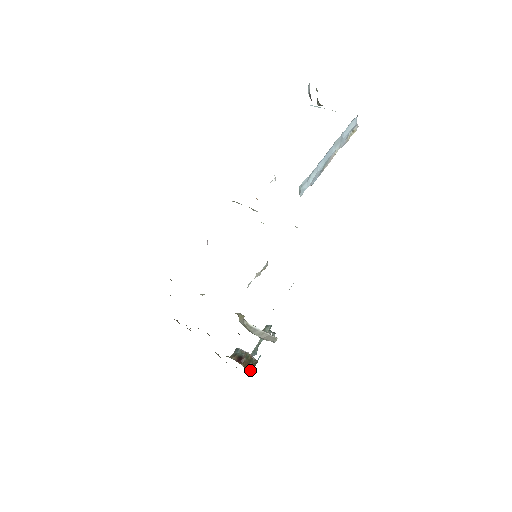
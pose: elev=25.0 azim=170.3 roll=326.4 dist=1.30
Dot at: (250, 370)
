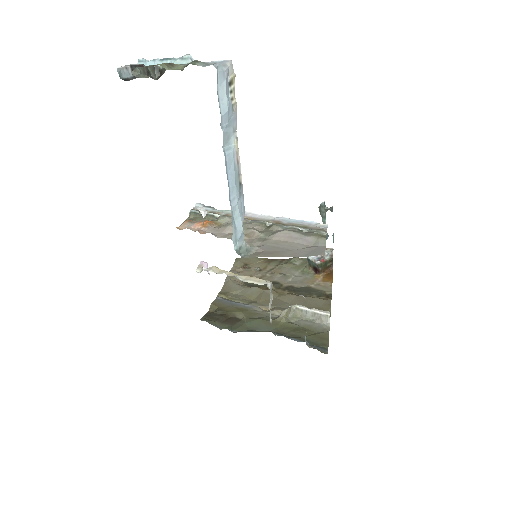
Dot at: (331, 269)
